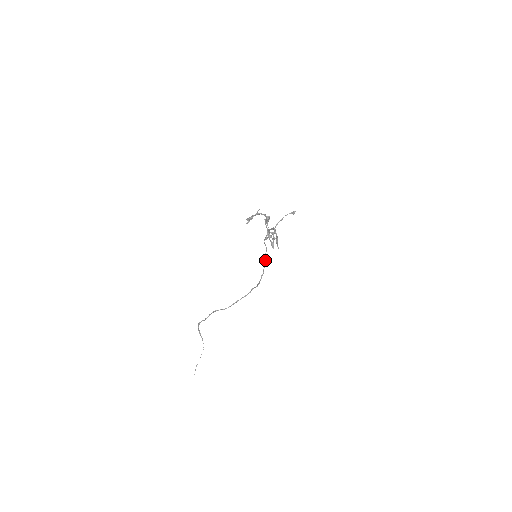
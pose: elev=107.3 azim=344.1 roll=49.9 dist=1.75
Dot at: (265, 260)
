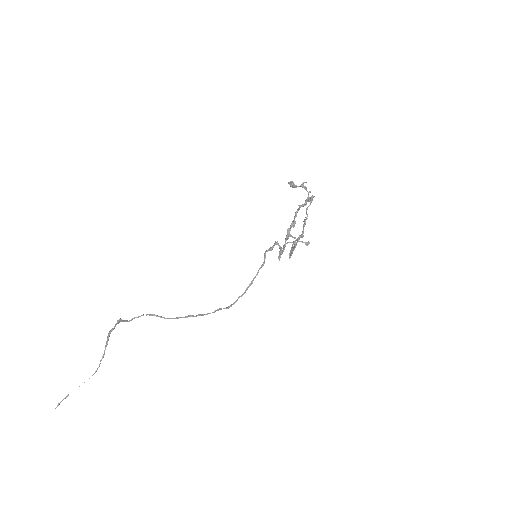
Dot at: (255, 277)
